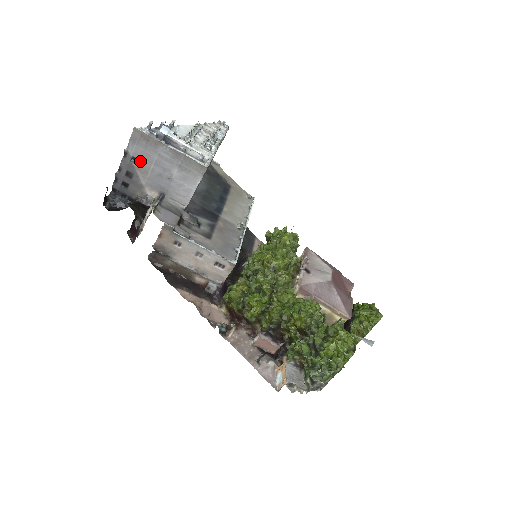
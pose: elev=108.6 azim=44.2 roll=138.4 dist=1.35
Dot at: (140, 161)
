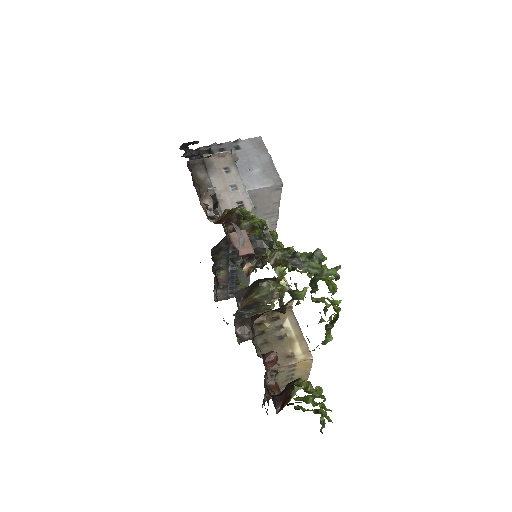
Dot at: (240, 150)
